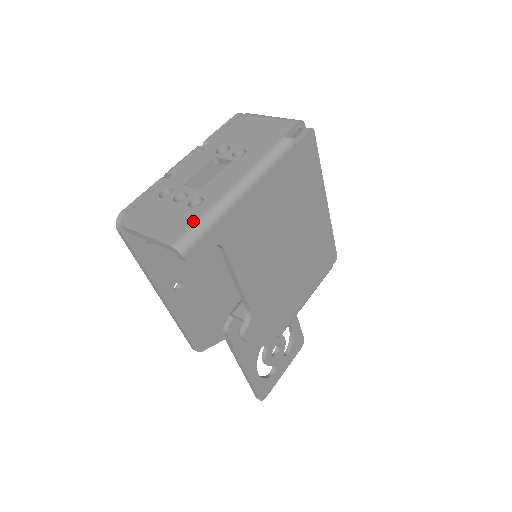
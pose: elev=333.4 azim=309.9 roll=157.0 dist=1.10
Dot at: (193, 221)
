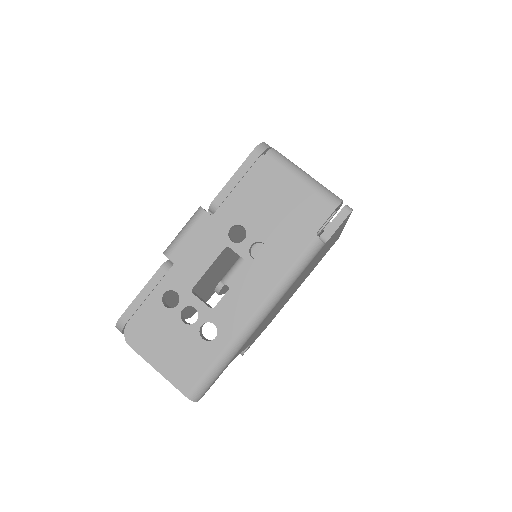
Dot at: (208, 365)
